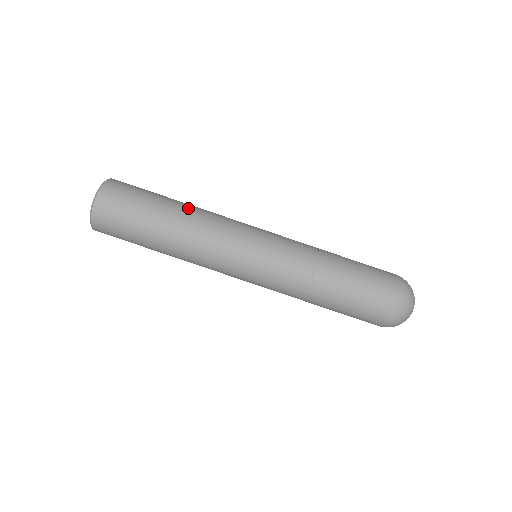
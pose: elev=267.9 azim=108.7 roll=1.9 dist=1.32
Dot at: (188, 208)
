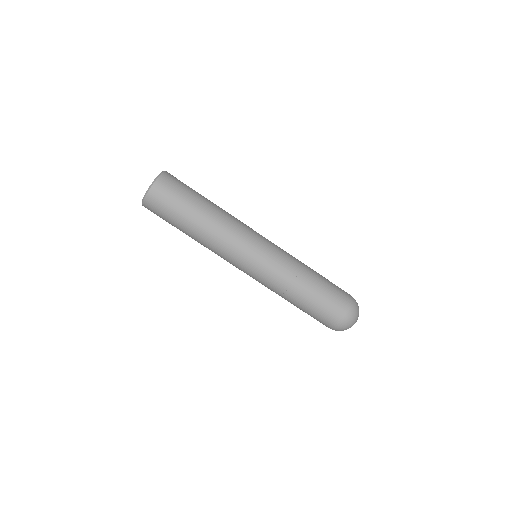
Dot at: (211, 218)
